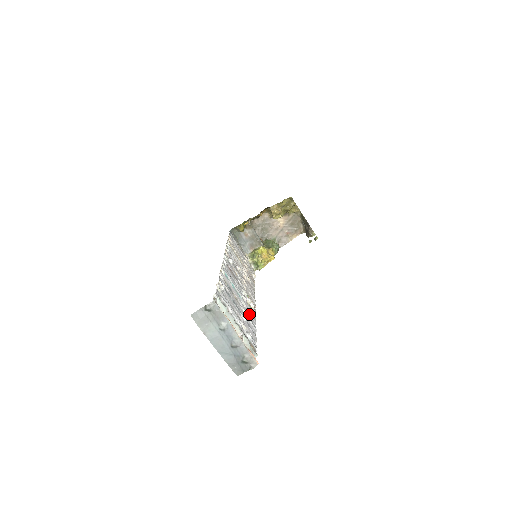
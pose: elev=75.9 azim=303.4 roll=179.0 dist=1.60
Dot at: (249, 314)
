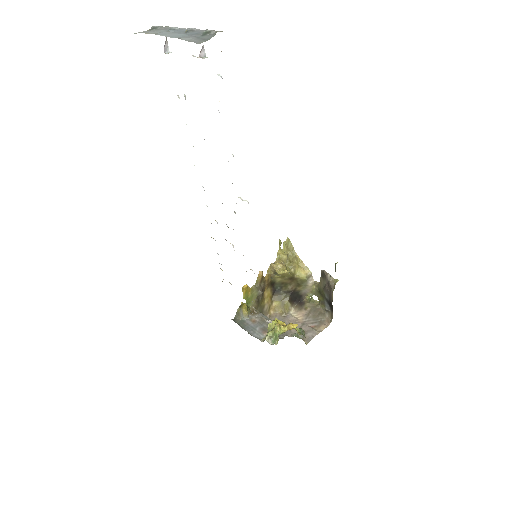
Dot at: occluded
